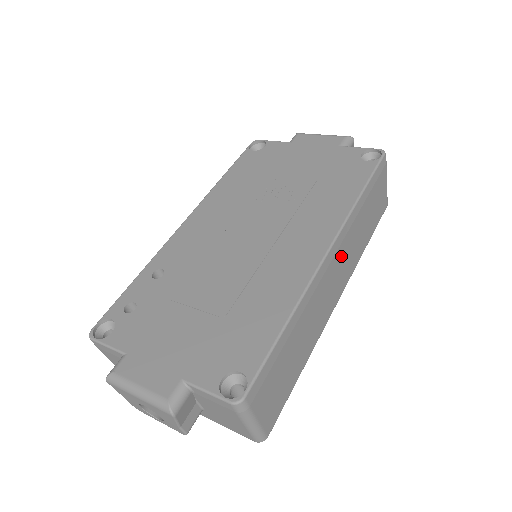
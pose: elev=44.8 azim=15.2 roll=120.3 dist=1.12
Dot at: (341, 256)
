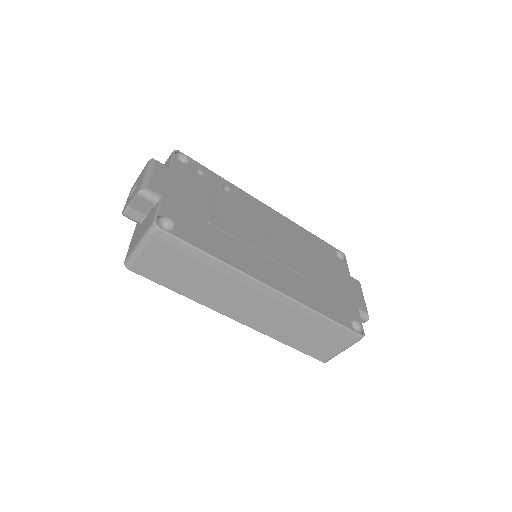
Dot at: (272, 308)
